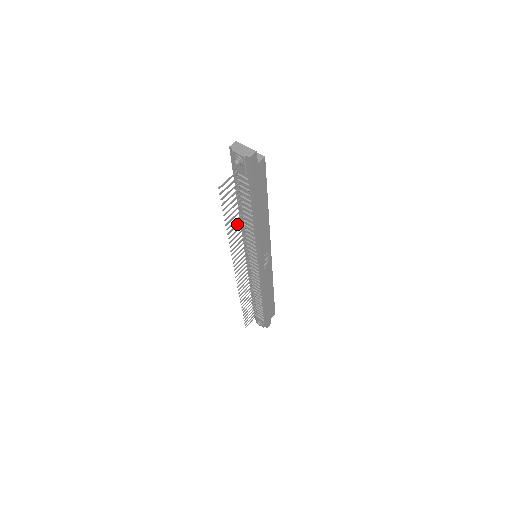
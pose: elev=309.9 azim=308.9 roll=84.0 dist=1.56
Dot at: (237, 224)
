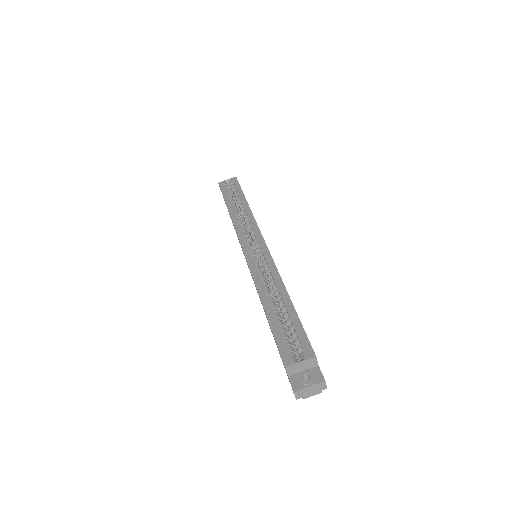
Dot at: occluded
